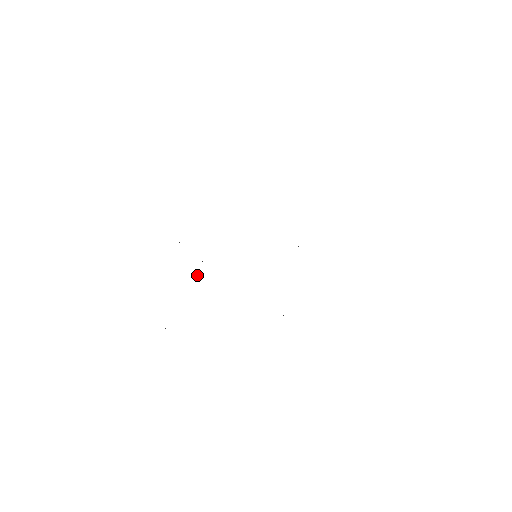
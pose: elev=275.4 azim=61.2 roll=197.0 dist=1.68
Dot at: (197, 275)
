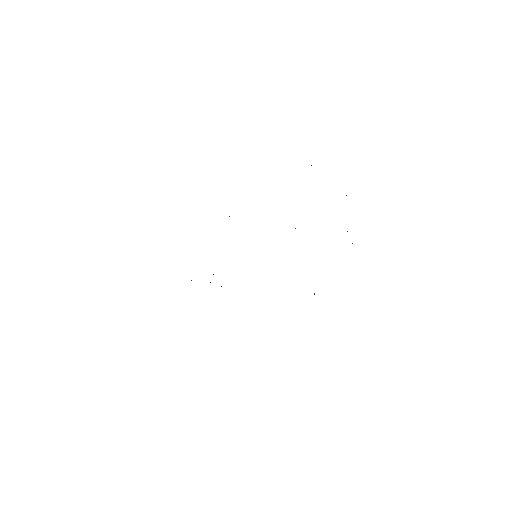
Dot at: occluded
